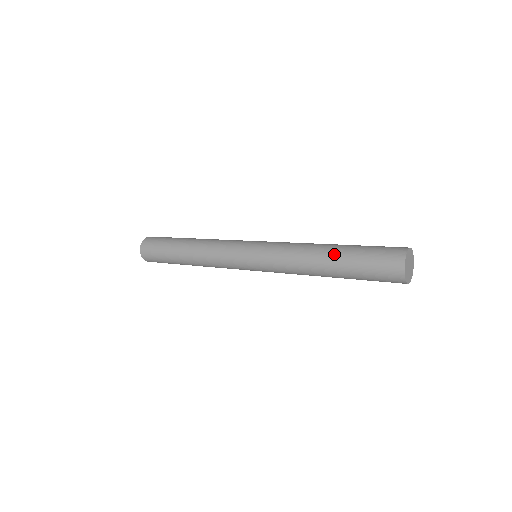
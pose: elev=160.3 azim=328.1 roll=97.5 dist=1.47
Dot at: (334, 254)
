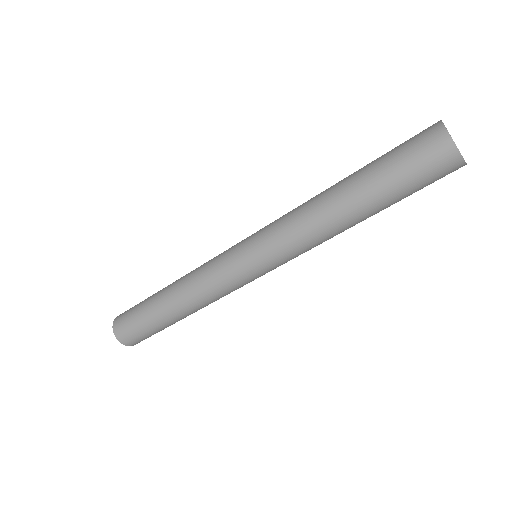
Dot at: (350, 175)
